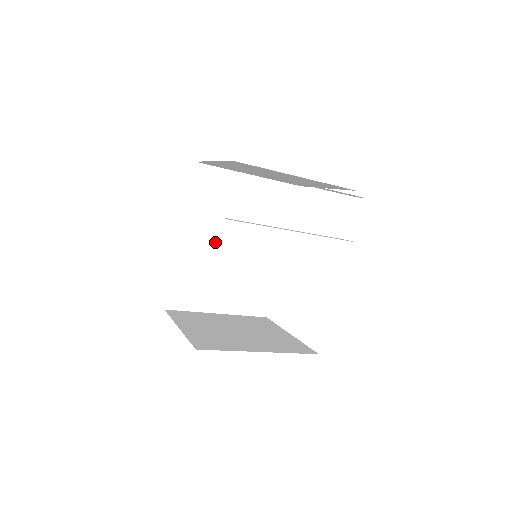
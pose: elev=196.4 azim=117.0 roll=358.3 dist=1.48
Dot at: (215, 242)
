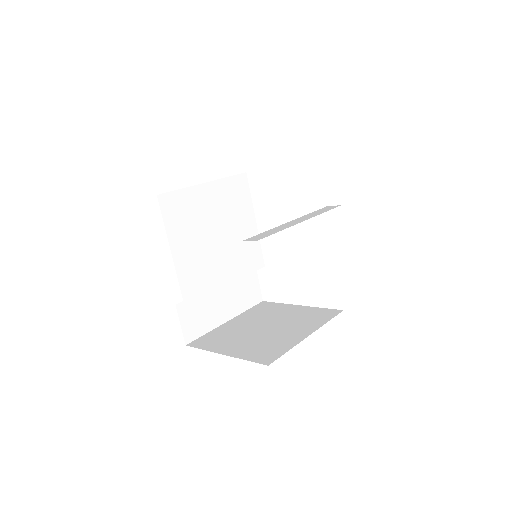
Dot at: (204, 261)
